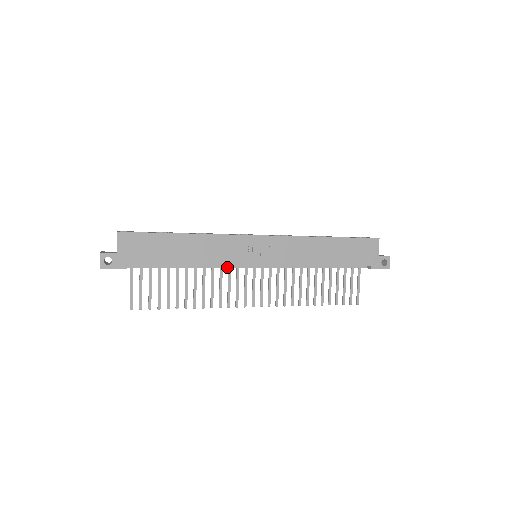
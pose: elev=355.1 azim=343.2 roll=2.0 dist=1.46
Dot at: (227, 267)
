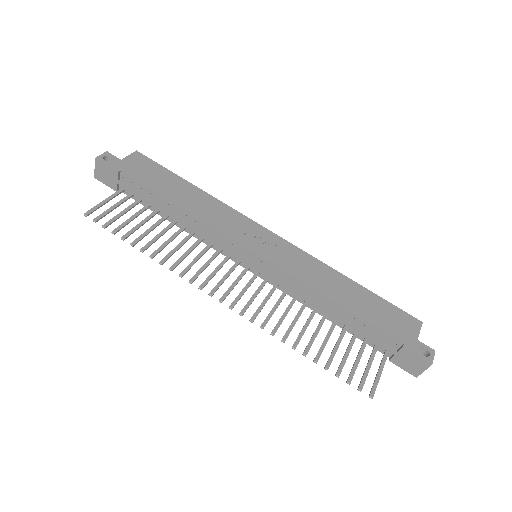
Dot at: (217, 242)
